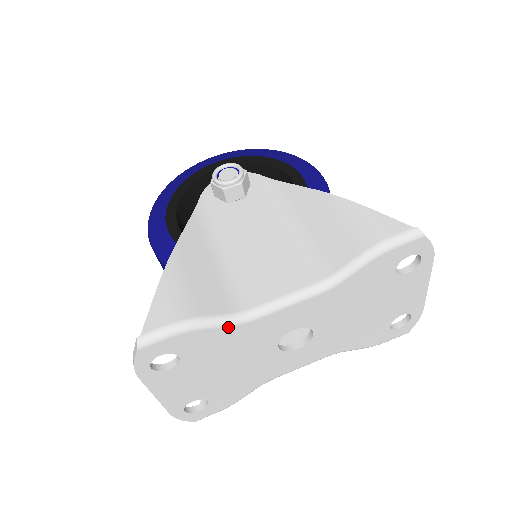
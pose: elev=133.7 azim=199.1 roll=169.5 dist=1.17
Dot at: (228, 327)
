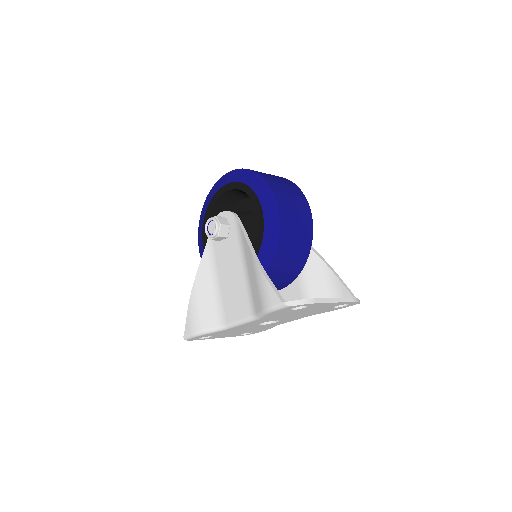
Dot at: (219, 331)
